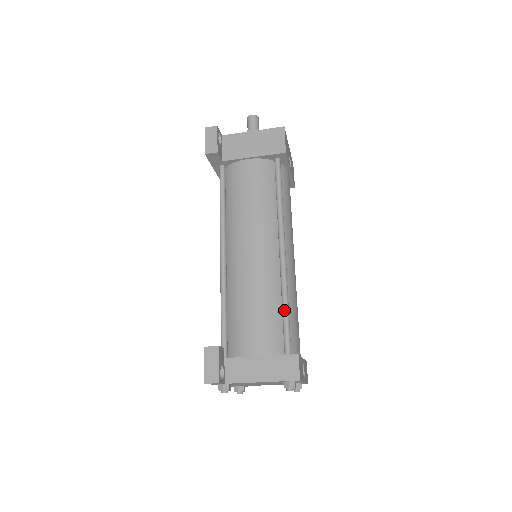
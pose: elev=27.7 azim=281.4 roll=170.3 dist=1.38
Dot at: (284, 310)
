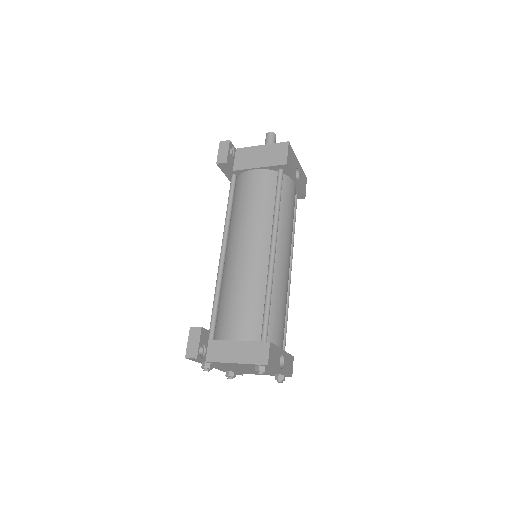
Dot at: (266, 303)
